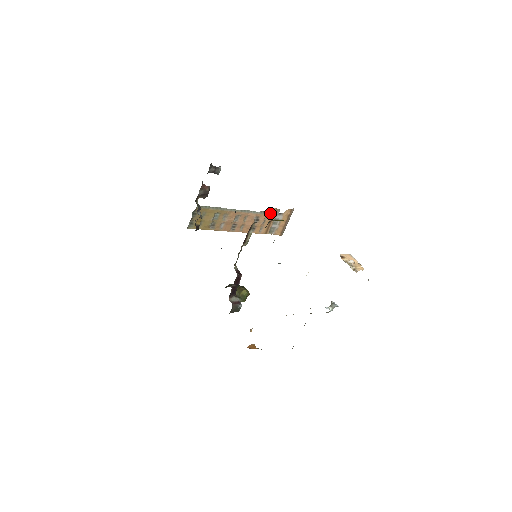
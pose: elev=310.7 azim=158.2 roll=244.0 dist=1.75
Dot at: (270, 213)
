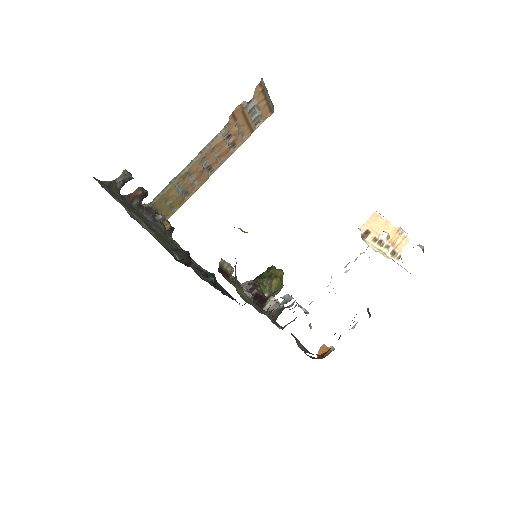
Dot at: (237, 115)
